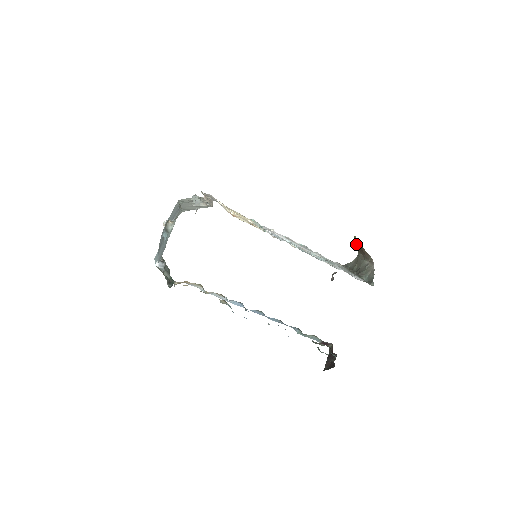
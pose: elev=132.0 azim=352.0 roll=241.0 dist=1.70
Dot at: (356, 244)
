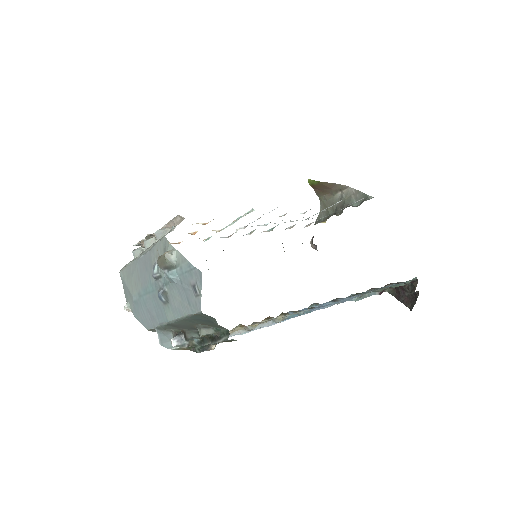
Dot at: occluded
